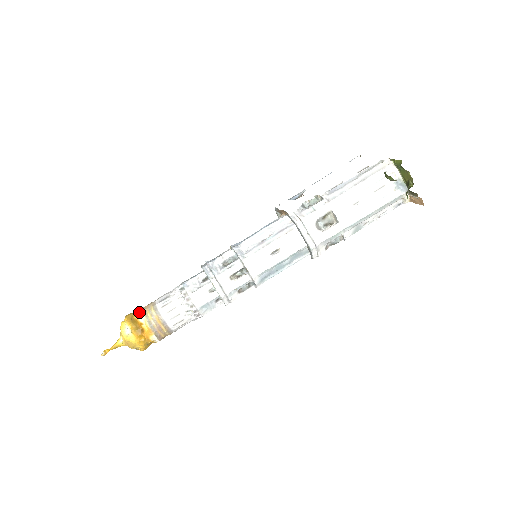
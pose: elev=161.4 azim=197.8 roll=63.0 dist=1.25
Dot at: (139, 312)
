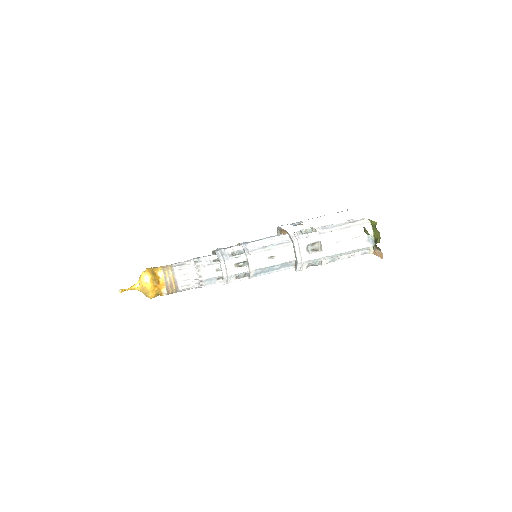
Dot at: (159, 268)
